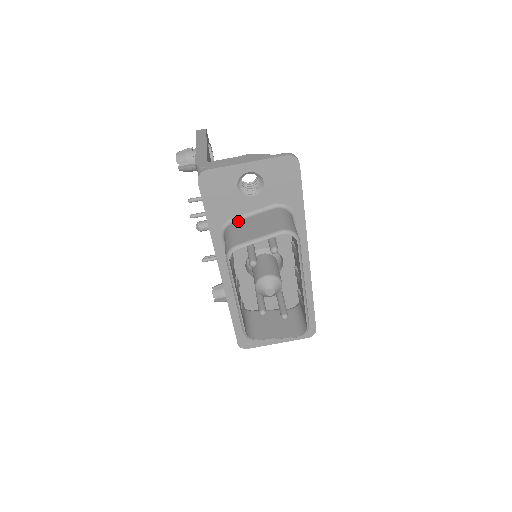
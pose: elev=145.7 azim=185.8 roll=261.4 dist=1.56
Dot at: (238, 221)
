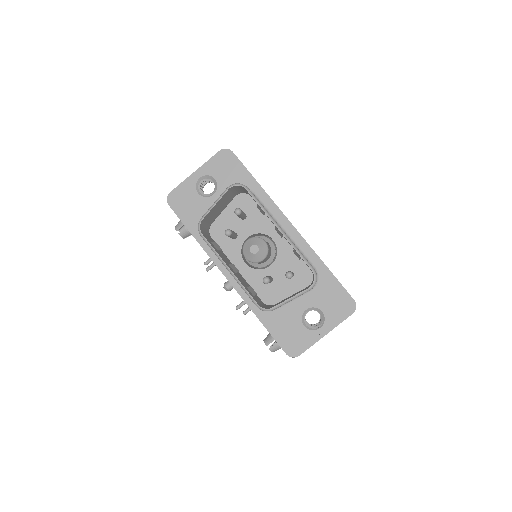
Dot at: occluded
